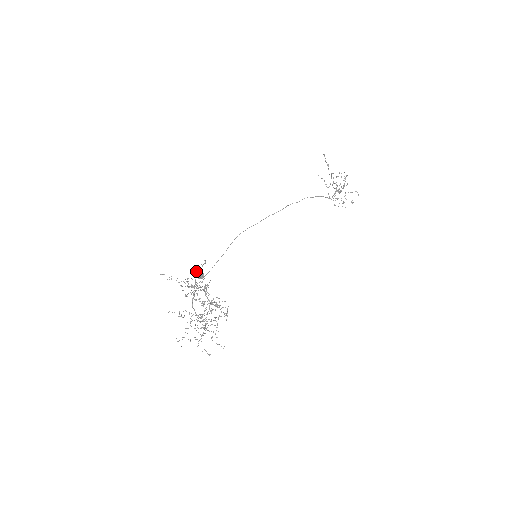
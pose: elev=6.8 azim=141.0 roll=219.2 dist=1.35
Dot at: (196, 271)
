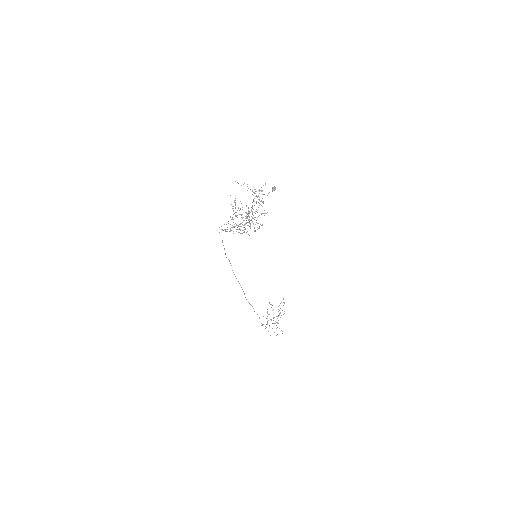
Dot at: occluded
